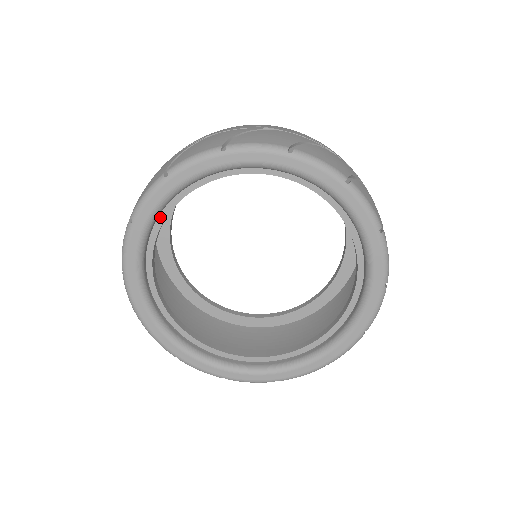
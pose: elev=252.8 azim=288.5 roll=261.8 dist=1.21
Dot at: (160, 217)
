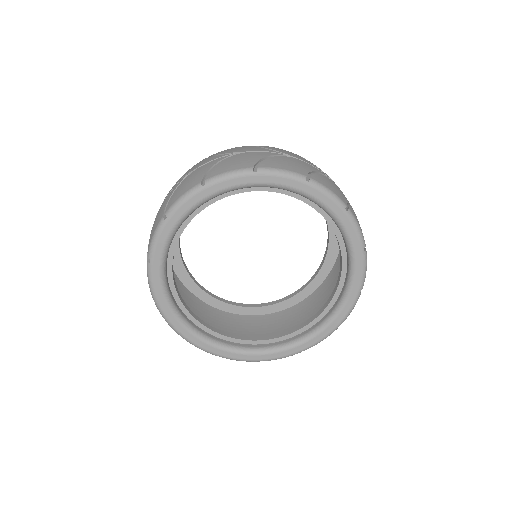
Dot at: occluded
